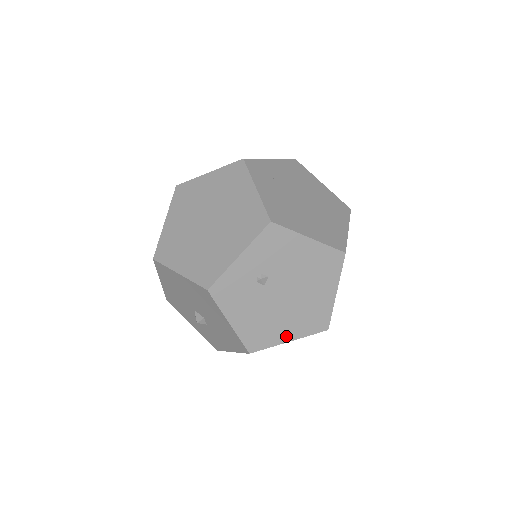
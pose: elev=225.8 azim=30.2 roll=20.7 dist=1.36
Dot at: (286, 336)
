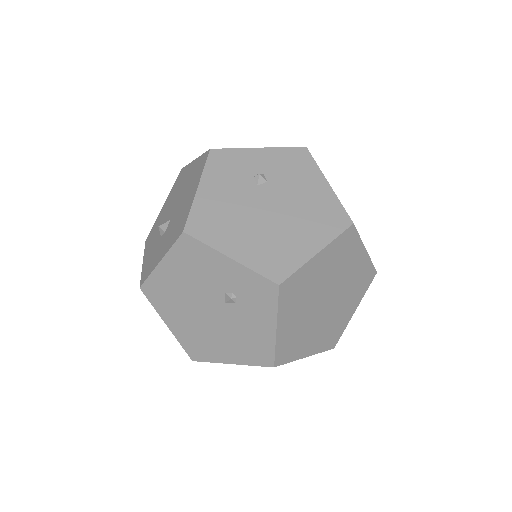
Dot at: (232, 249)
